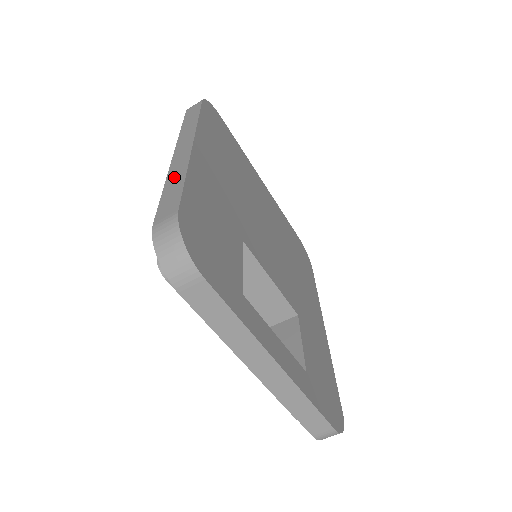
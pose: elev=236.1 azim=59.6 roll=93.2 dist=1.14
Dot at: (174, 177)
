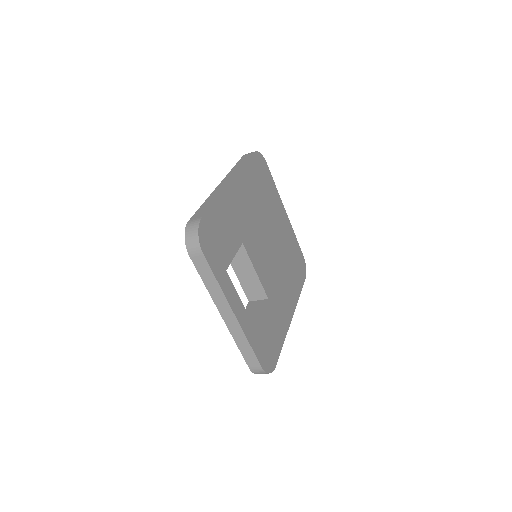
Dot at: (211, 198)
